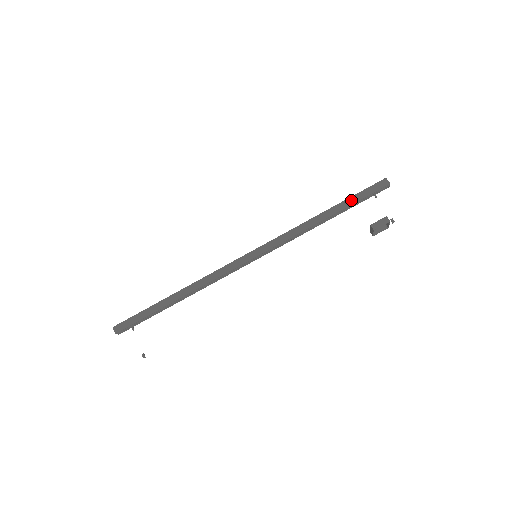
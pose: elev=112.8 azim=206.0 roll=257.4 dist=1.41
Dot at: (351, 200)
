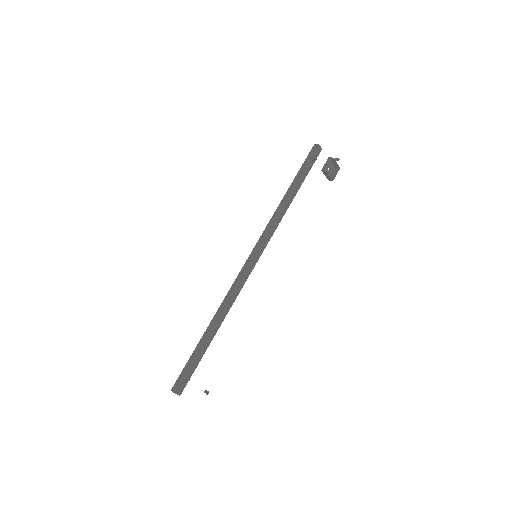
Dot at: (300, 173)
